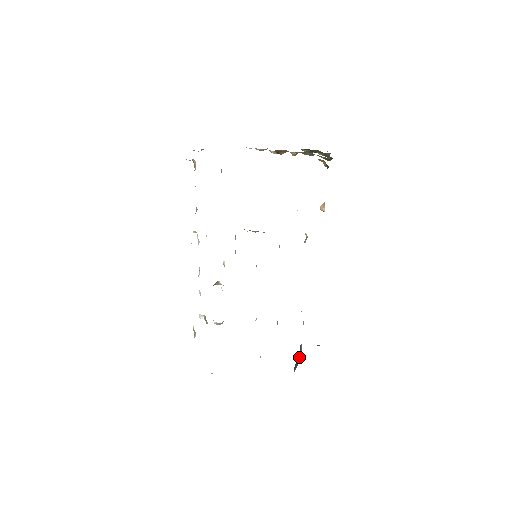
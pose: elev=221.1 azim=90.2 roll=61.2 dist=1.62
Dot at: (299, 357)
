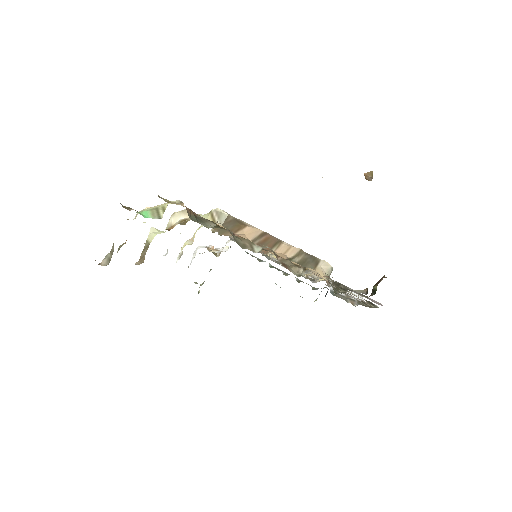
Dot at: occluded
